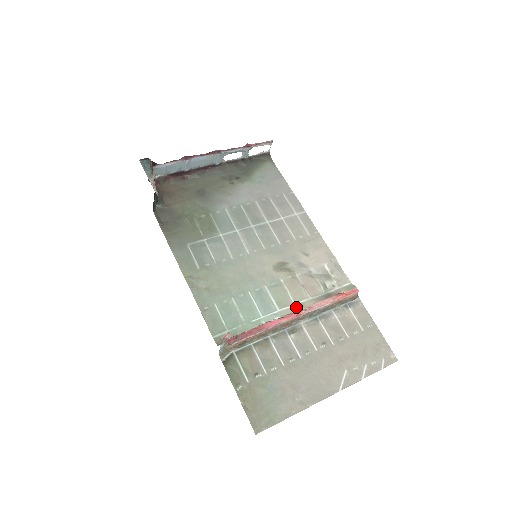
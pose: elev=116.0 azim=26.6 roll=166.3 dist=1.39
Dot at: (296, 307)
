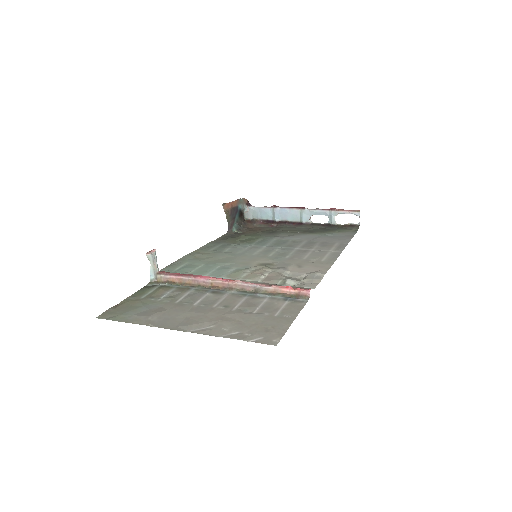
Dot at: occluded
